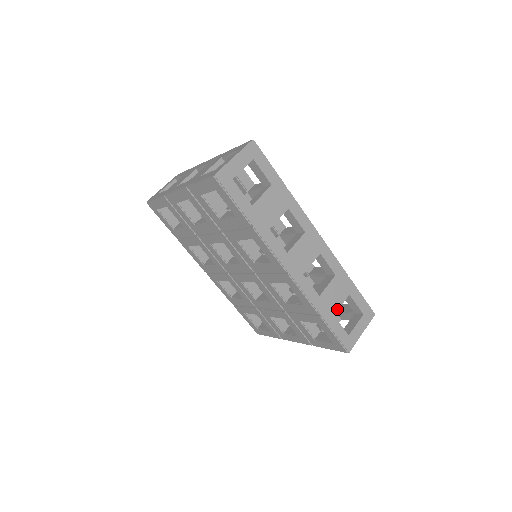
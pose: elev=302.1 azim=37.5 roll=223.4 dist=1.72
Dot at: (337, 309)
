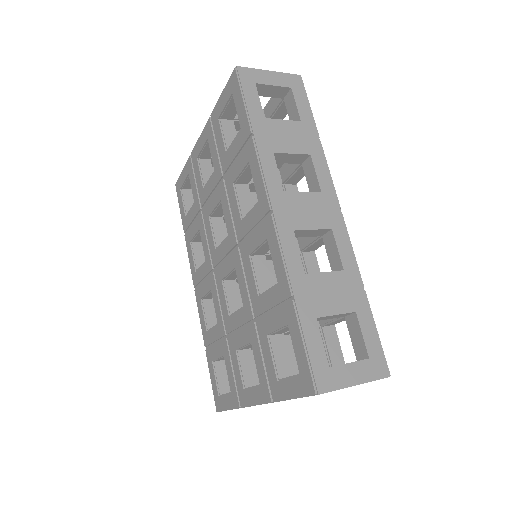
Dot at: (326, 314)
